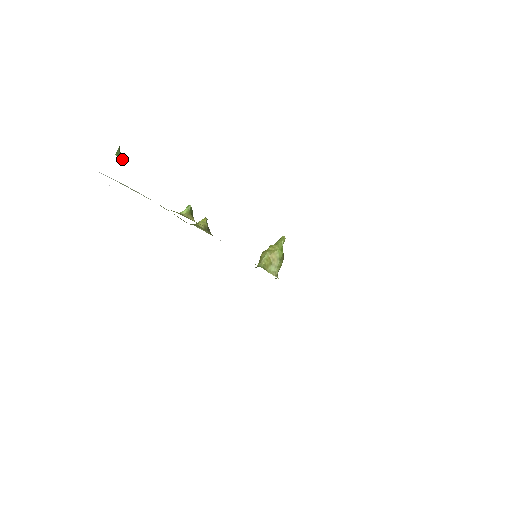
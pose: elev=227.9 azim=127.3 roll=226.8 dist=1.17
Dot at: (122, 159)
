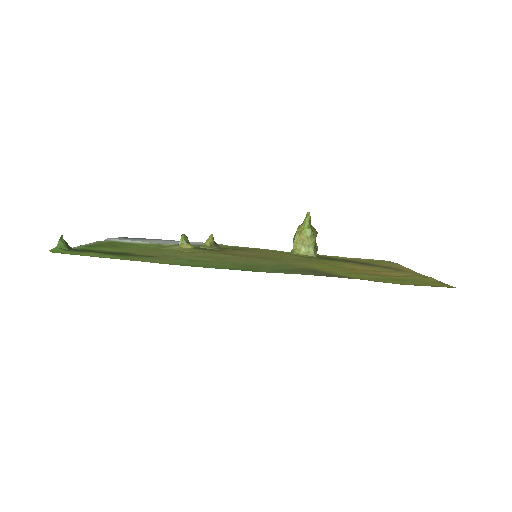
Dot at: (65, 247)
